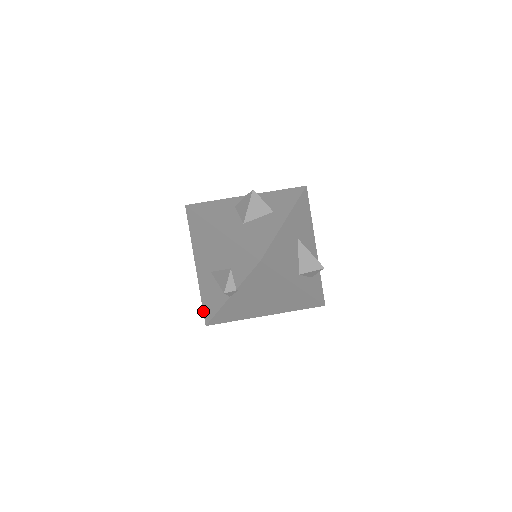
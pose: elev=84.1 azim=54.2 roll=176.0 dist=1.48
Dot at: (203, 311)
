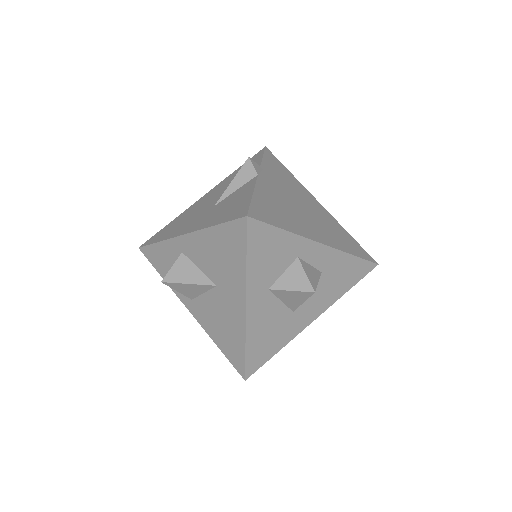
Dot at: (229, 221)
